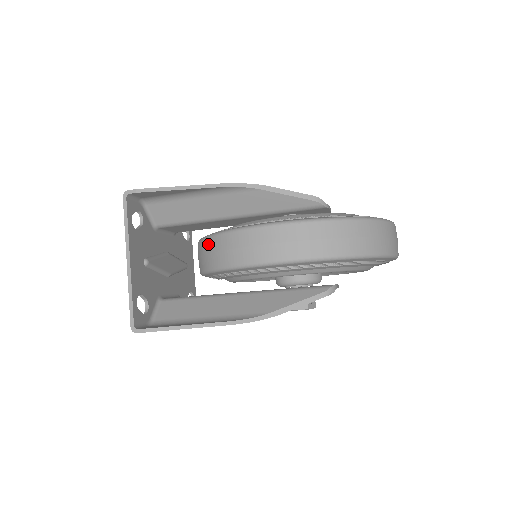
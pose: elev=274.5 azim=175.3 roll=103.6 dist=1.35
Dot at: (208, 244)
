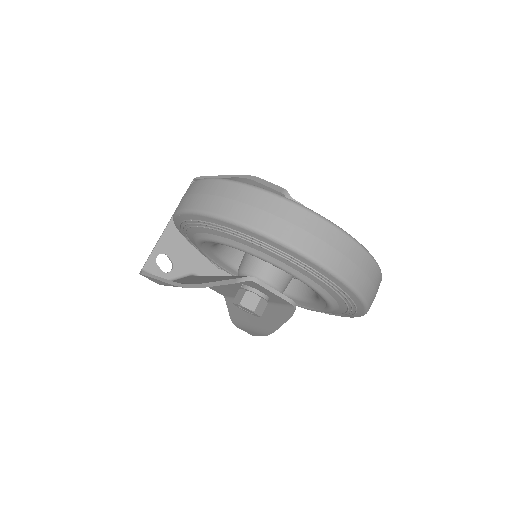
Dot at: occluded
